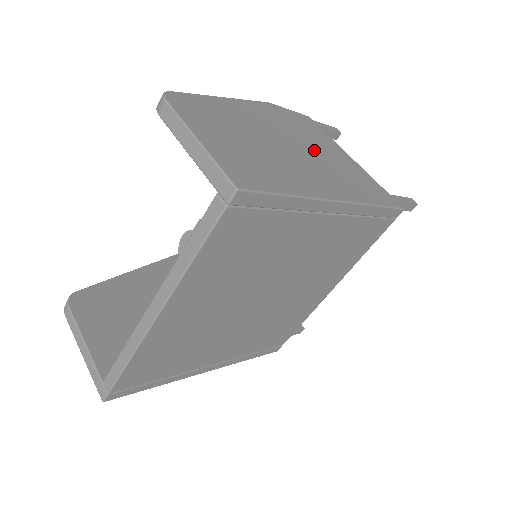
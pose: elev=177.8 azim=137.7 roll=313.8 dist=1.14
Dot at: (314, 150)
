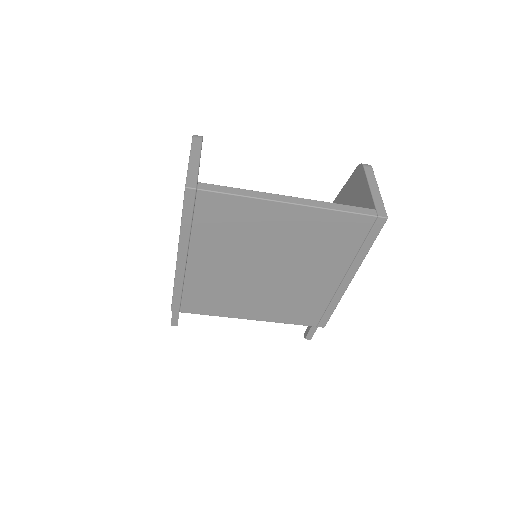
Dot at: occluded
